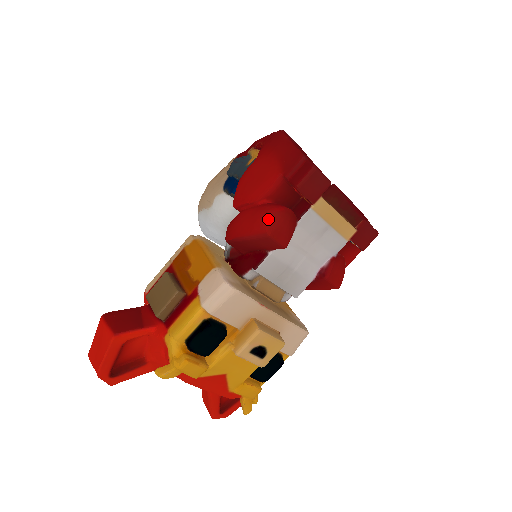
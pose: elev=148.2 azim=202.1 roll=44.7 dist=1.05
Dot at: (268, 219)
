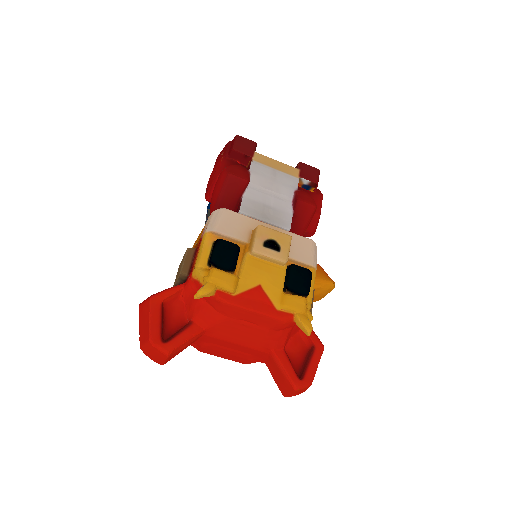
Dot at: (224, 170)
